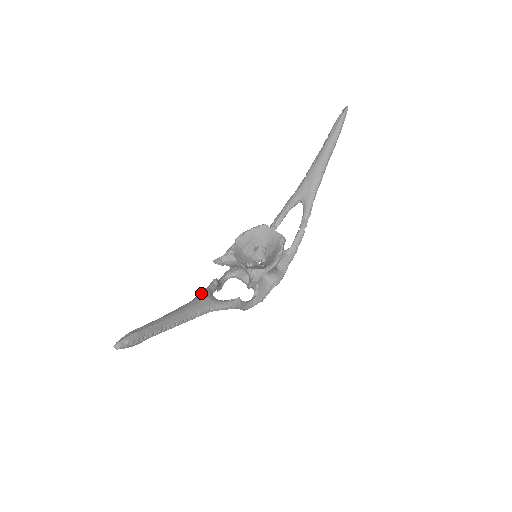
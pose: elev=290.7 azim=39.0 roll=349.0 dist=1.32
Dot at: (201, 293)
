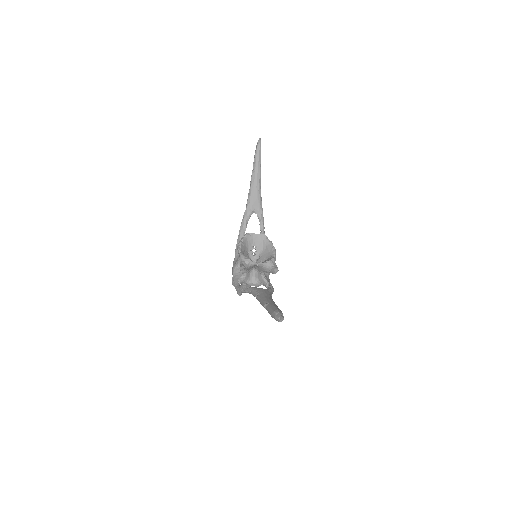
Dot at: (253, 289)
